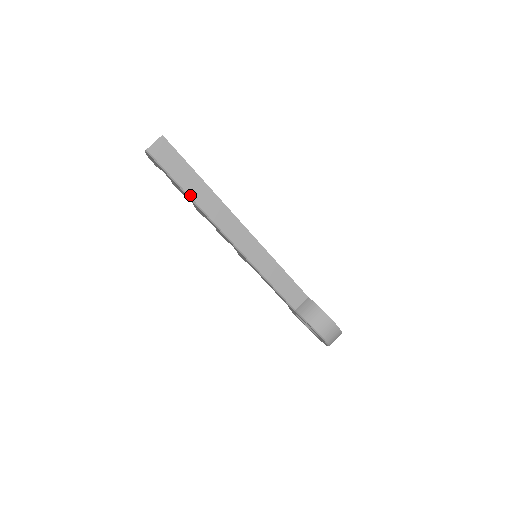
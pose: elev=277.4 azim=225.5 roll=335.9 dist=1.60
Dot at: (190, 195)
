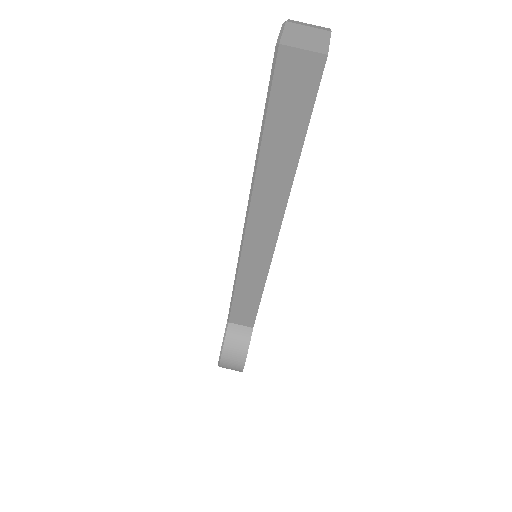
Dot at: (261, 157)
